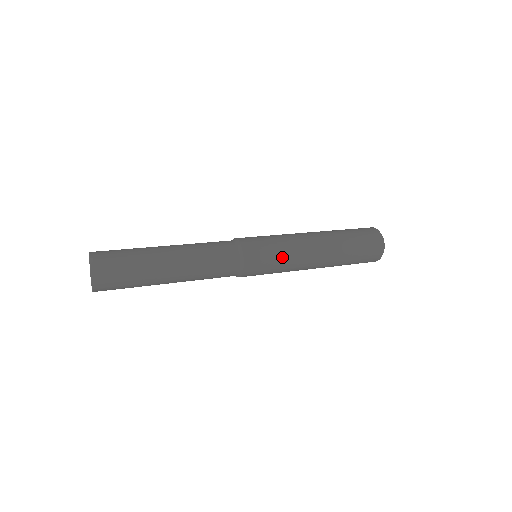
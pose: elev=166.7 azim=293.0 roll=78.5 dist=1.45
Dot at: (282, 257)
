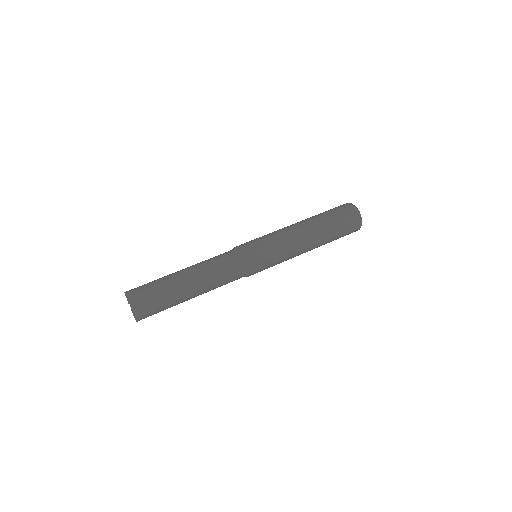
Dot at: occluded
